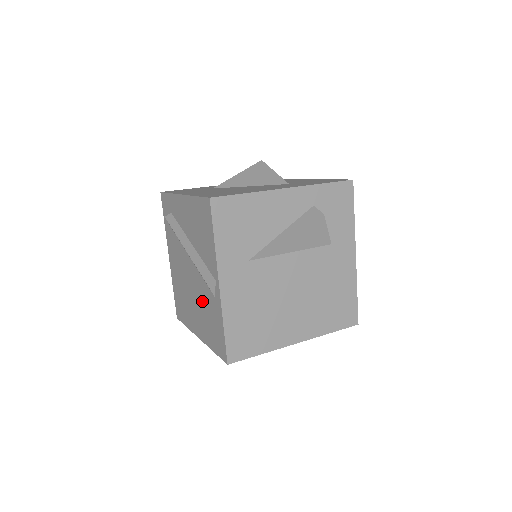
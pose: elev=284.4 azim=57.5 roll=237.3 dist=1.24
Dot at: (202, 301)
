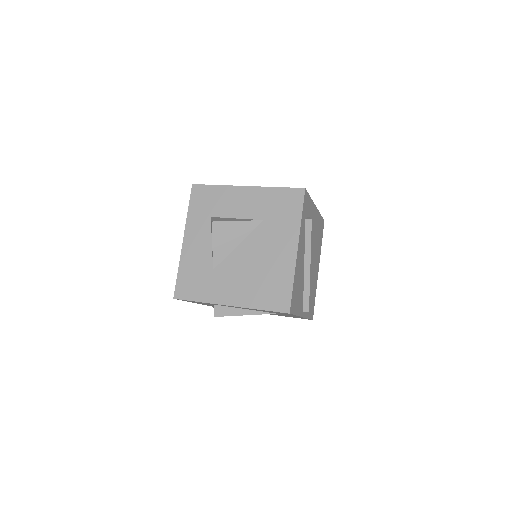
Dot at: occluded
